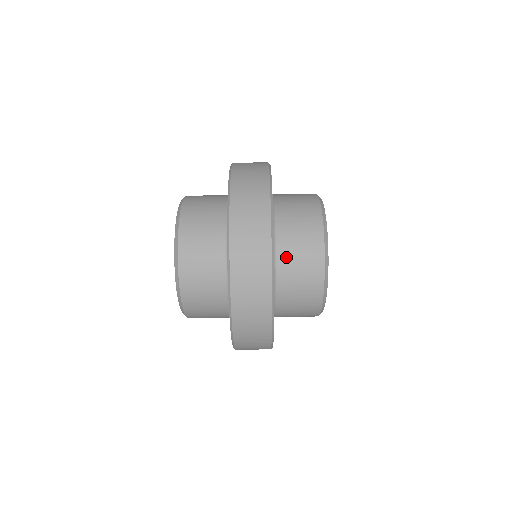
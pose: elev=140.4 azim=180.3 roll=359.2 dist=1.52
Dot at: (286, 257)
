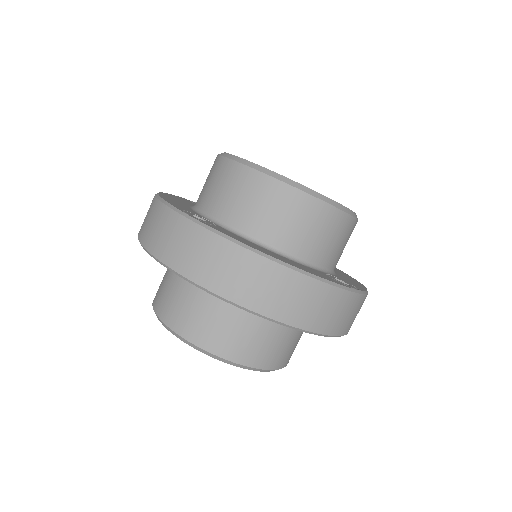
Dot at: (290, 241)
